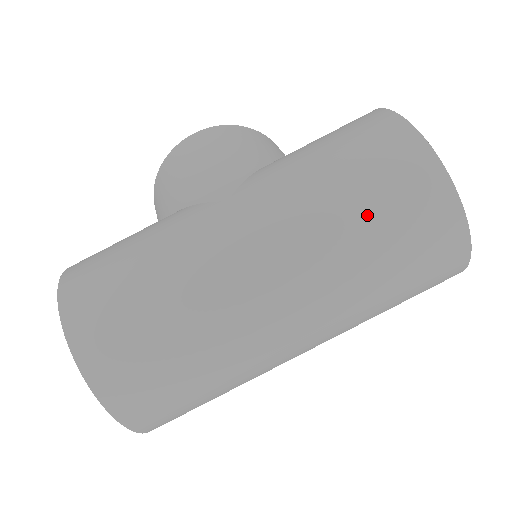
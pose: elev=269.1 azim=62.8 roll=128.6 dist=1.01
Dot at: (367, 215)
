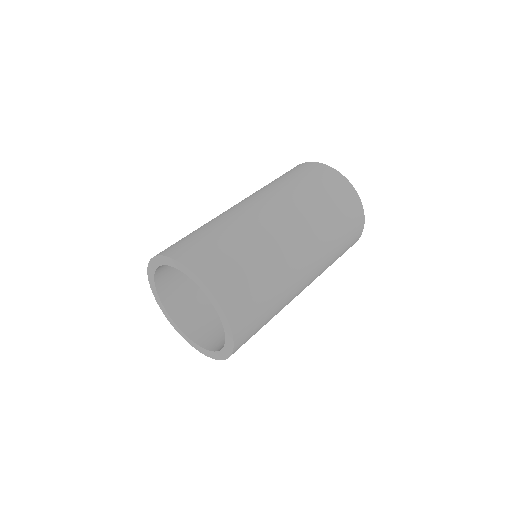
Dot at: (302, 182)
